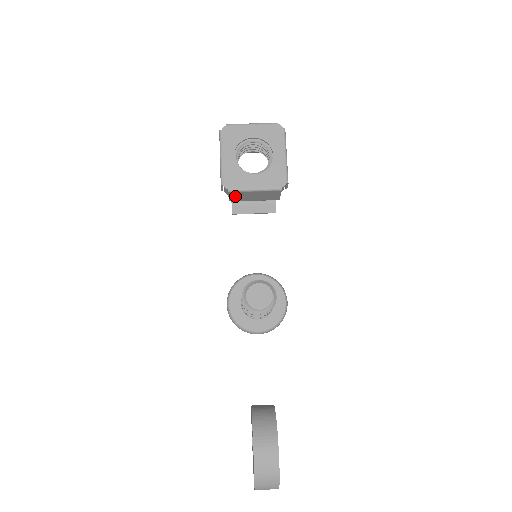
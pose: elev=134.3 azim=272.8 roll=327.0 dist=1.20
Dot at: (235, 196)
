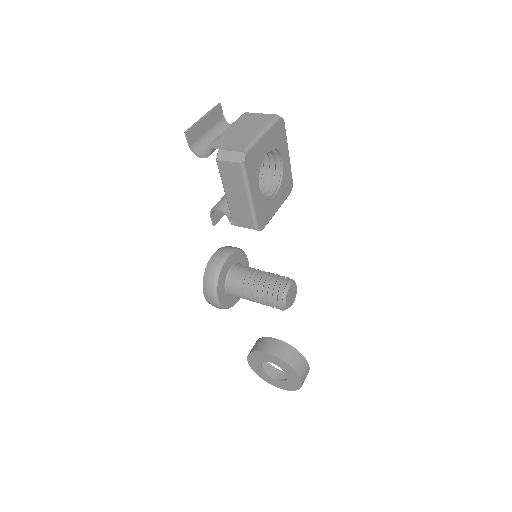
Dot at: occluded
